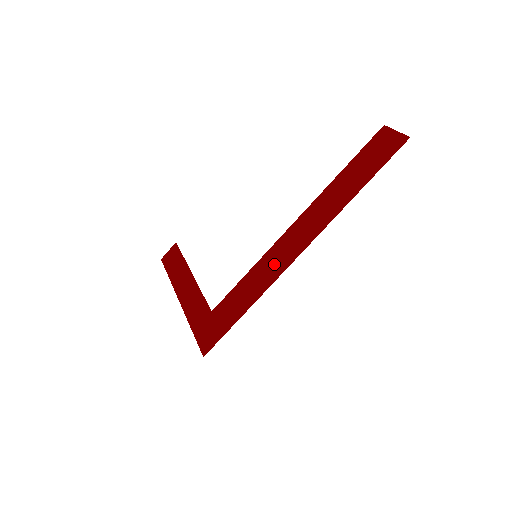
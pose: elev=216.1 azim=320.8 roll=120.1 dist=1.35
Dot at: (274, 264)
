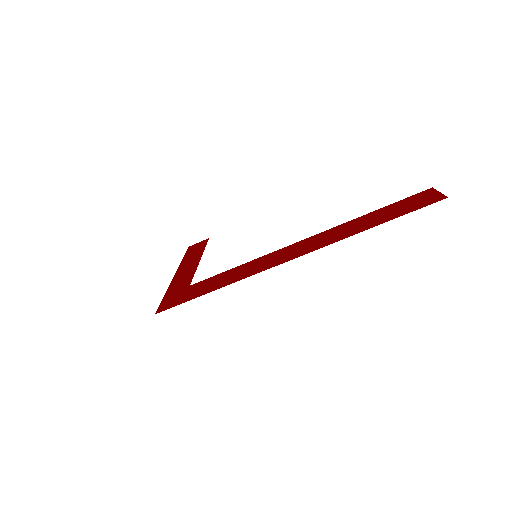
Dot at: (264, 263)
